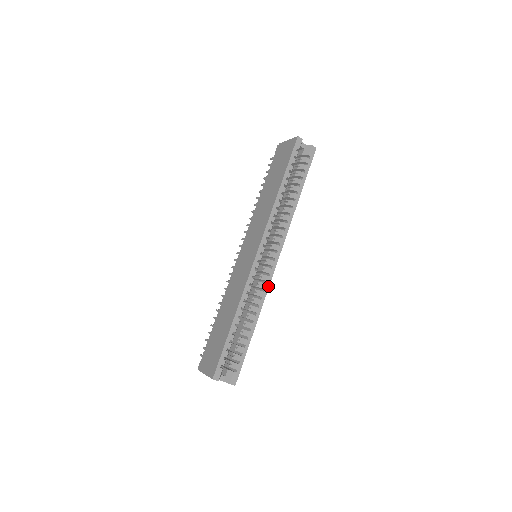
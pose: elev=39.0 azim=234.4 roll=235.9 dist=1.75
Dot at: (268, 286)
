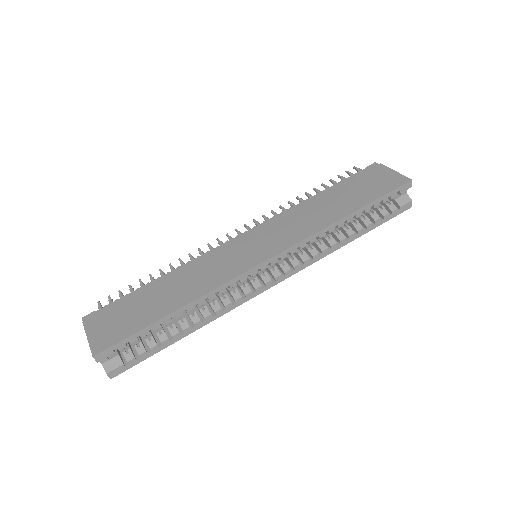
Dot at: (242, 302)
